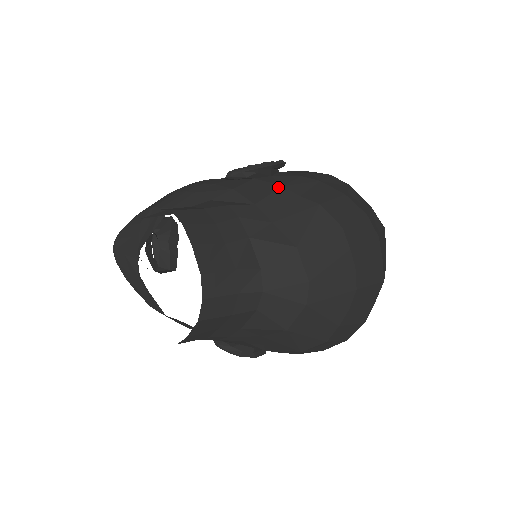
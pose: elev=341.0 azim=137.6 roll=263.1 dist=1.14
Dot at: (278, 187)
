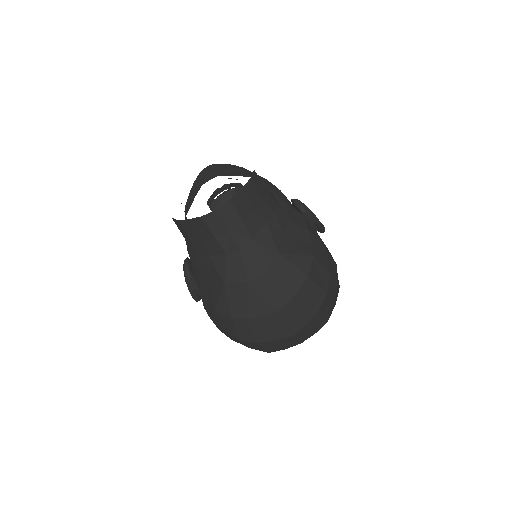
Dot at: (307, 229)
